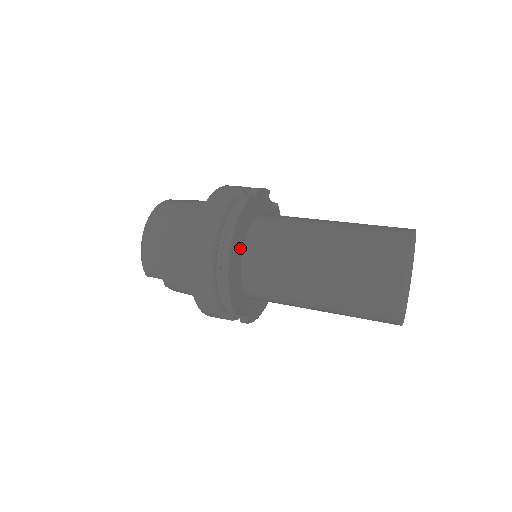
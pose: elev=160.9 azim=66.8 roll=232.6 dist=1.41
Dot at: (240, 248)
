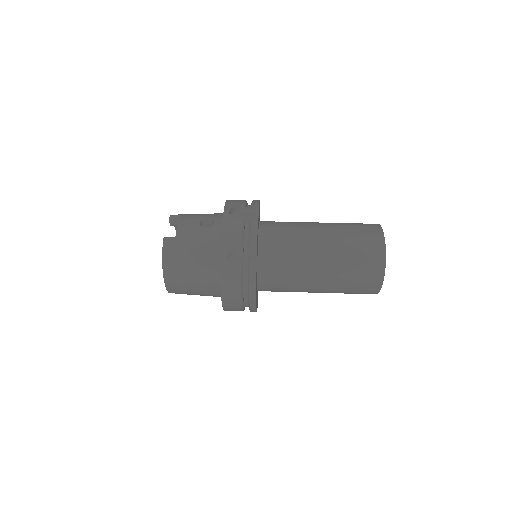
Dot at: occluded
